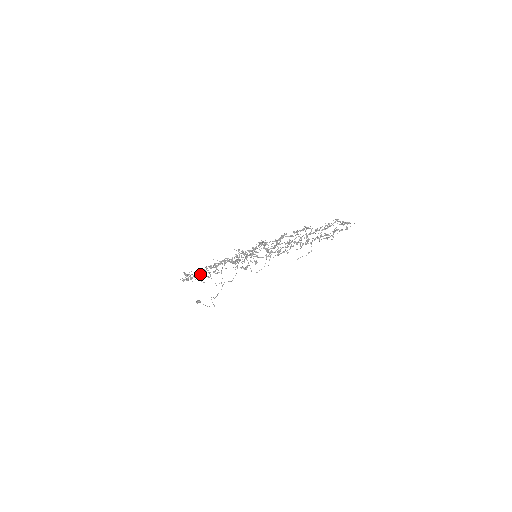
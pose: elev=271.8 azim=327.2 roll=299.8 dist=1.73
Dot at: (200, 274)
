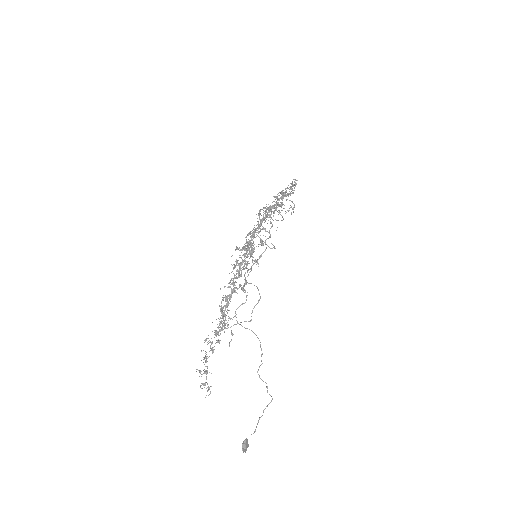
Dot at: occluded
